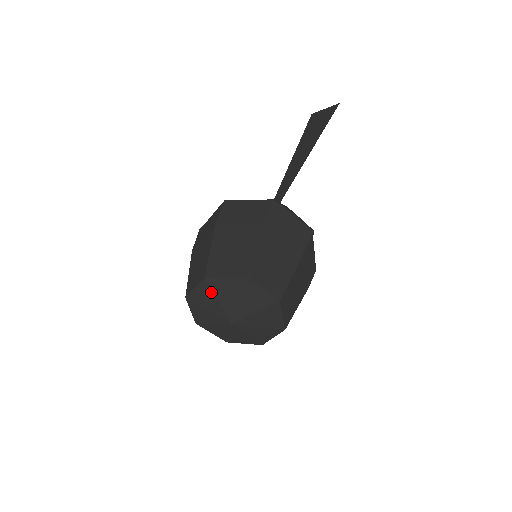
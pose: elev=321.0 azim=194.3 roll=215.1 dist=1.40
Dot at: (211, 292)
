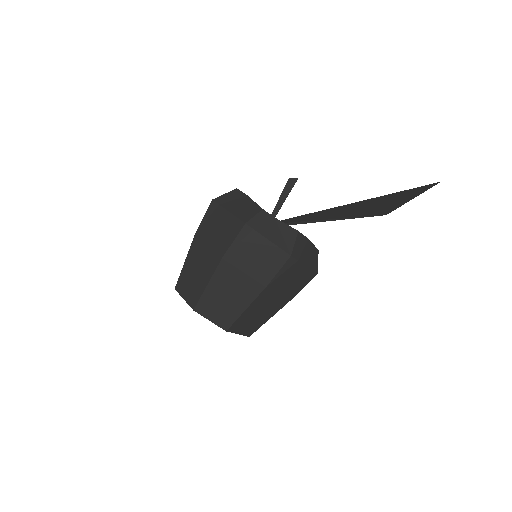
Dot at: occluded
